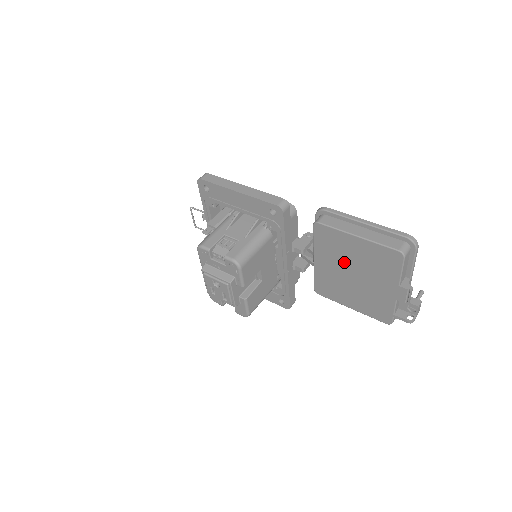
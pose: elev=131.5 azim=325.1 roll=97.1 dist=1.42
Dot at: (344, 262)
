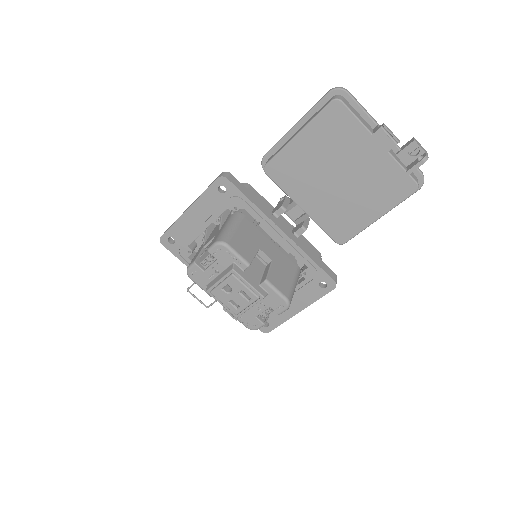
Dot at: (318, 175)
